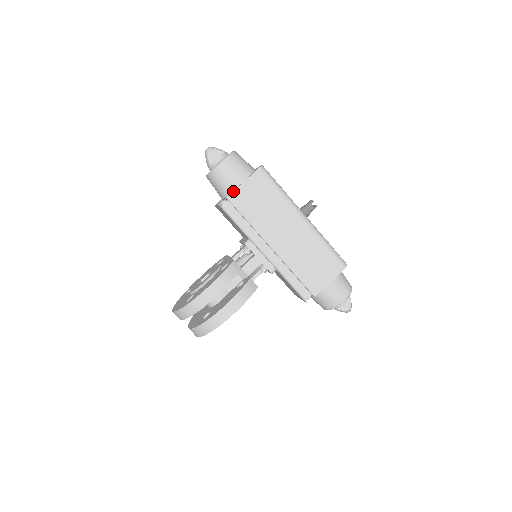
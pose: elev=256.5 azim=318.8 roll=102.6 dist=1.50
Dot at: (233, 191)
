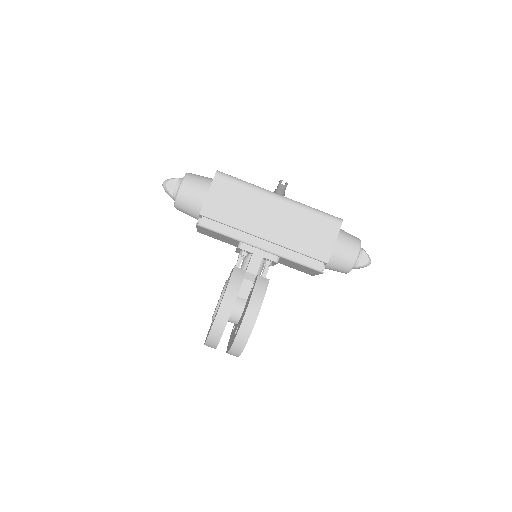
Dot at: (202, 206)
